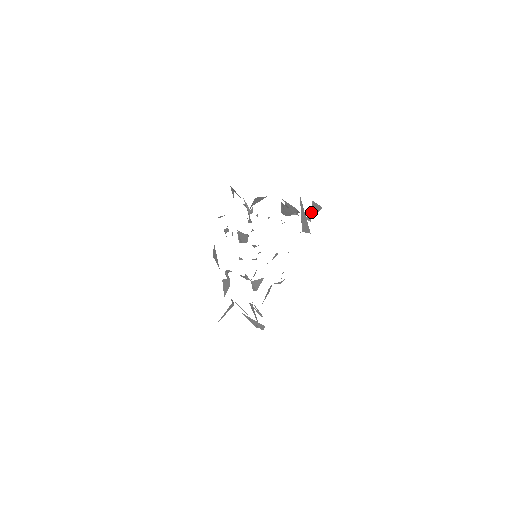
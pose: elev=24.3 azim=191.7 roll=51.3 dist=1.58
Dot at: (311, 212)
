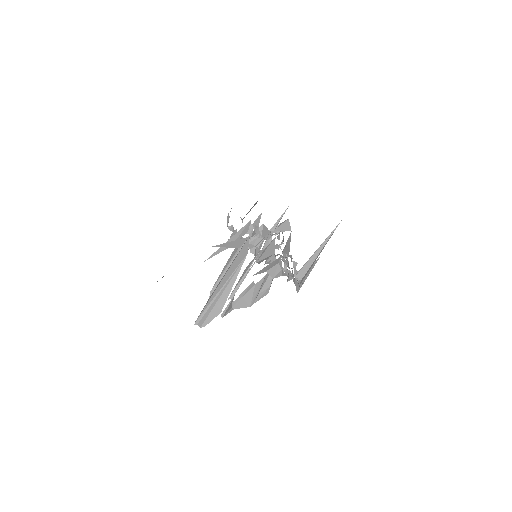
Dot at: occluded
